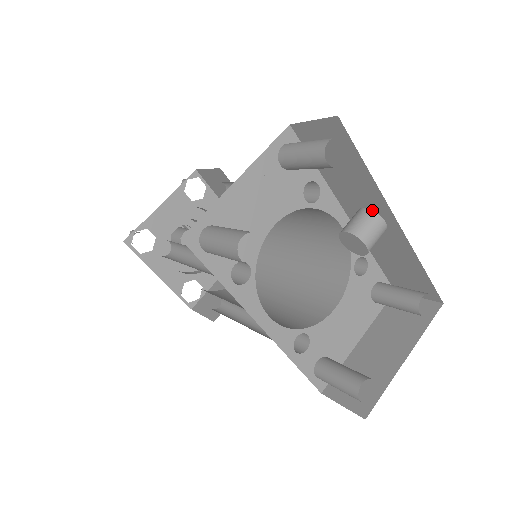
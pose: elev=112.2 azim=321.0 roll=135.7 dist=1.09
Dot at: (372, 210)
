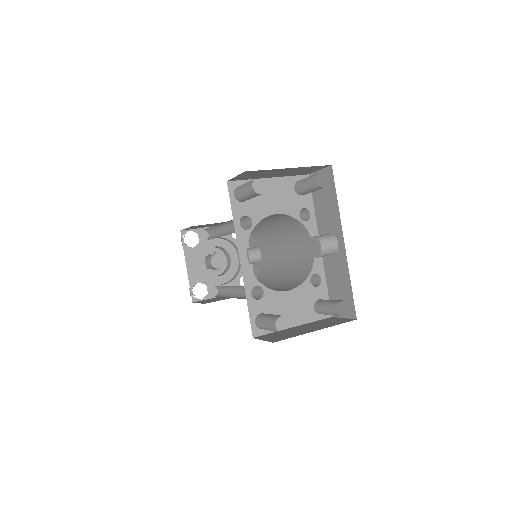
Dot at: (333, 235)
